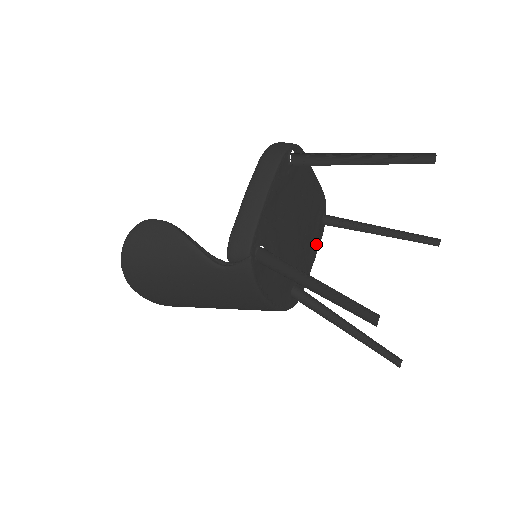
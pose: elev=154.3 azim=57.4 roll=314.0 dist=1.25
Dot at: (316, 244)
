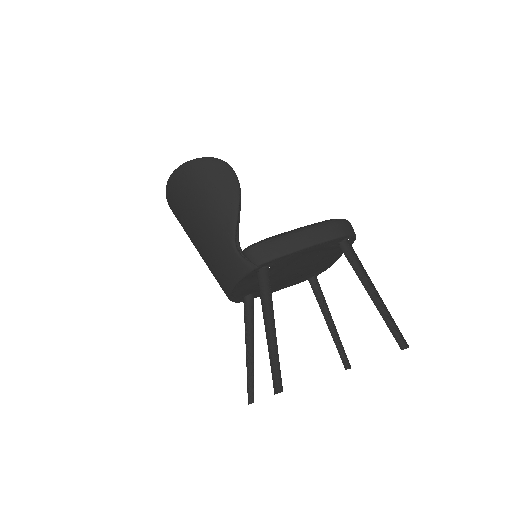
Dot at: (291, 284)
